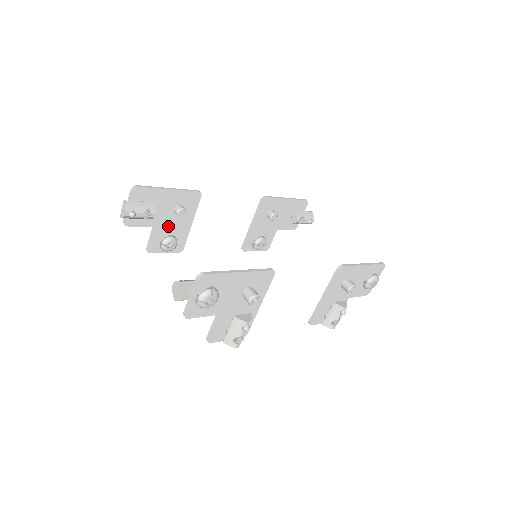
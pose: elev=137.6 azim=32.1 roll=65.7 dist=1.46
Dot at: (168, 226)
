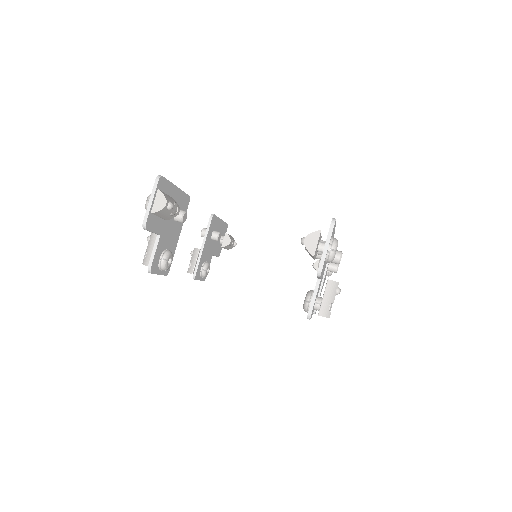
Dot at: (167, 236)
